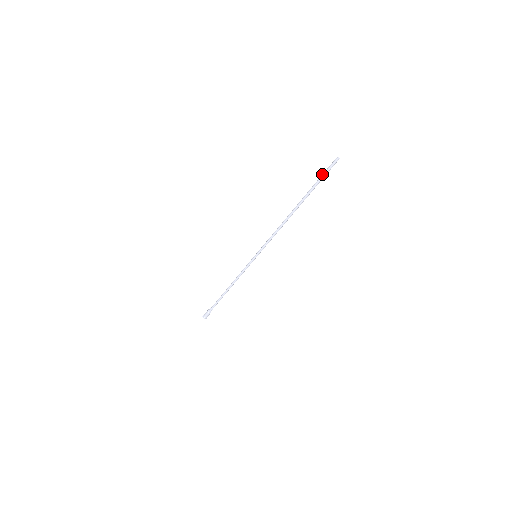
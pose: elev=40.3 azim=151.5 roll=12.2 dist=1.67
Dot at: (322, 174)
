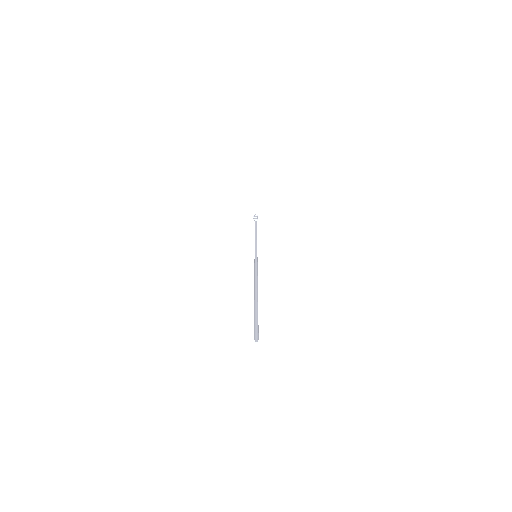
Dot at: occluded
